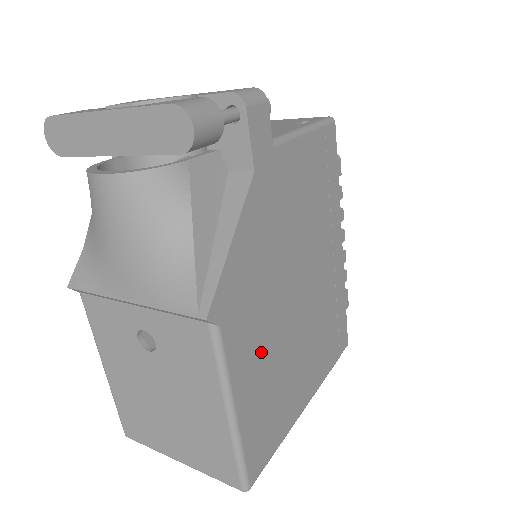
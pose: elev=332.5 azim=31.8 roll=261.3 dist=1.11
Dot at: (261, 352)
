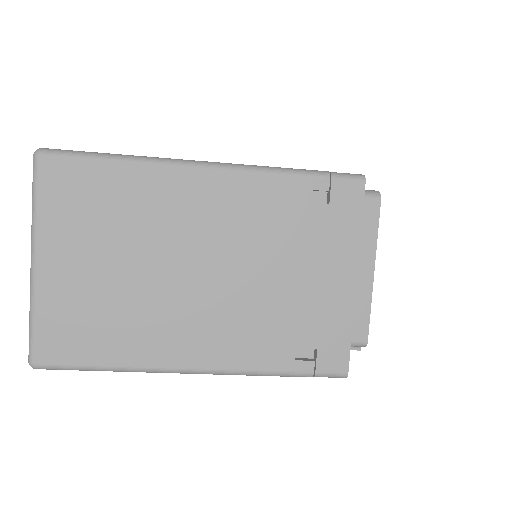
Dot at: occluded
